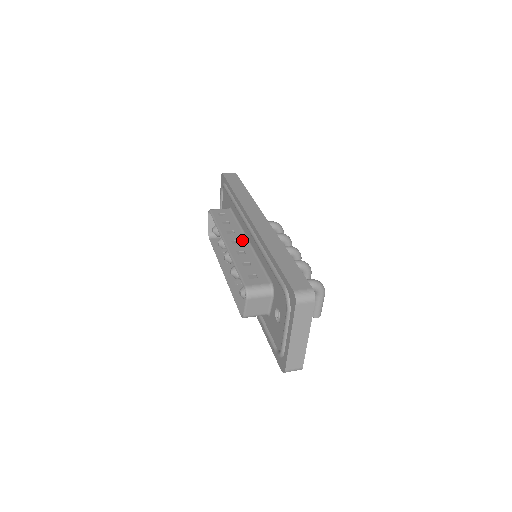
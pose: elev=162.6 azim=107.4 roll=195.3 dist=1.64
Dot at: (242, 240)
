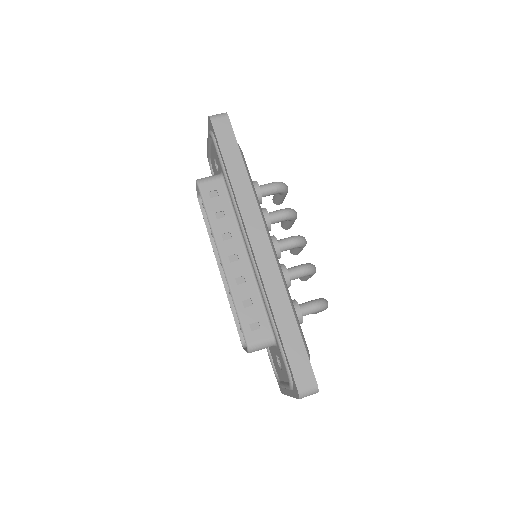
Dot at: (241, 254)
